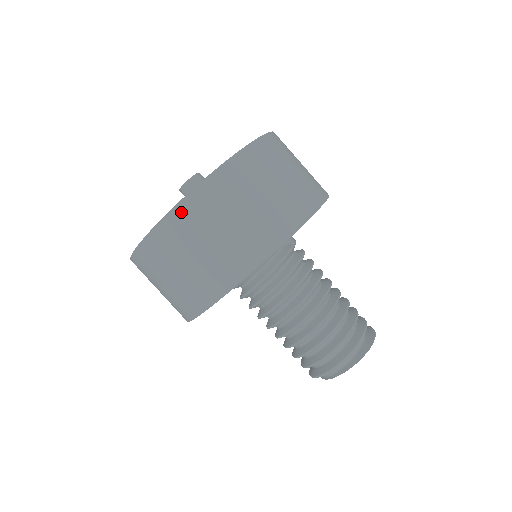
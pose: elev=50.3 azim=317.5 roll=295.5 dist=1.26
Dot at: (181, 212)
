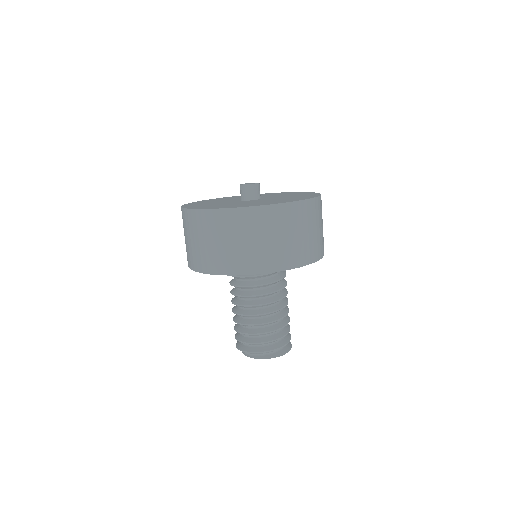
Dot at: (240, 213)
